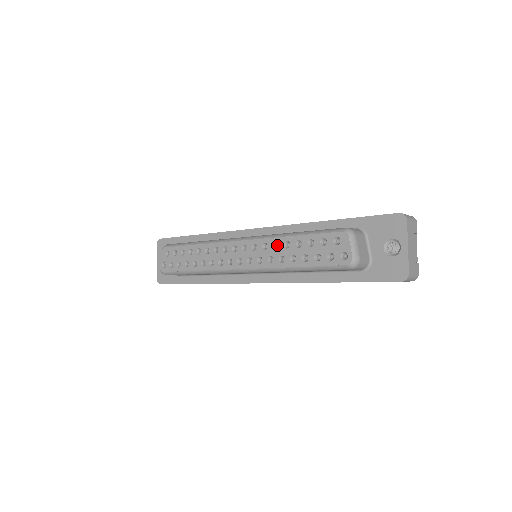
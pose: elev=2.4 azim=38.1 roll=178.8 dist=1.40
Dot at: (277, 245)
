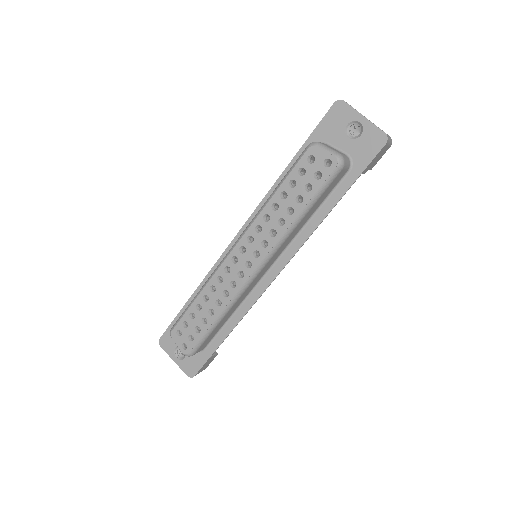
Dot at: (267, 219)
